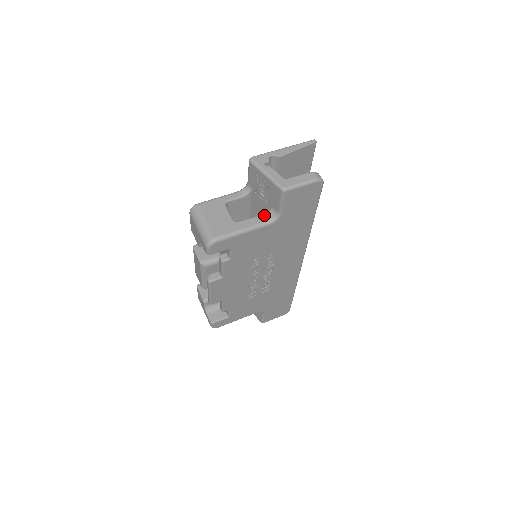
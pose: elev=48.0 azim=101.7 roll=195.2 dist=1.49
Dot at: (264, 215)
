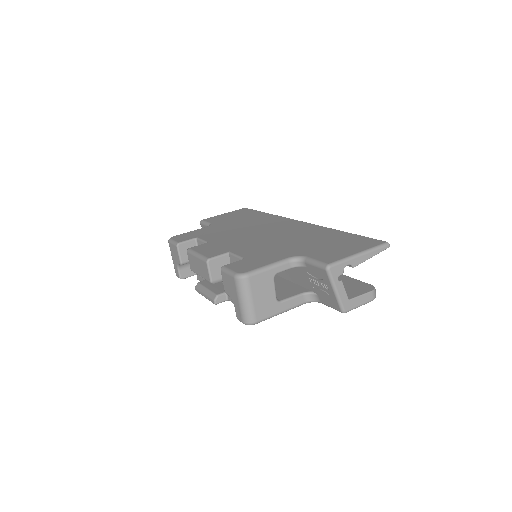
Dot at: (305, 295)
